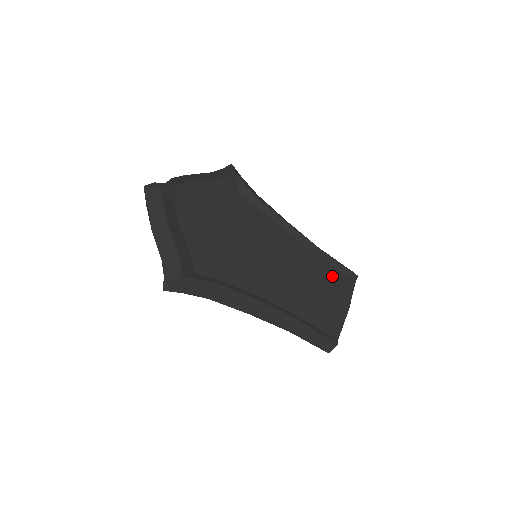
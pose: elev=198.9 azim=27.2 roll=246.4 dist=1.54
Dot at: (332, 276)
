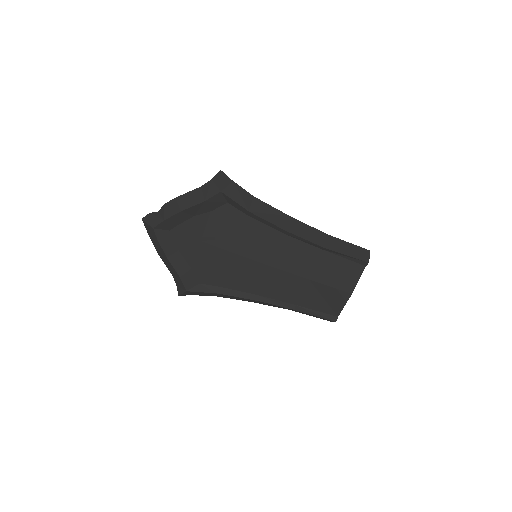
Dot at: (336, 267)
